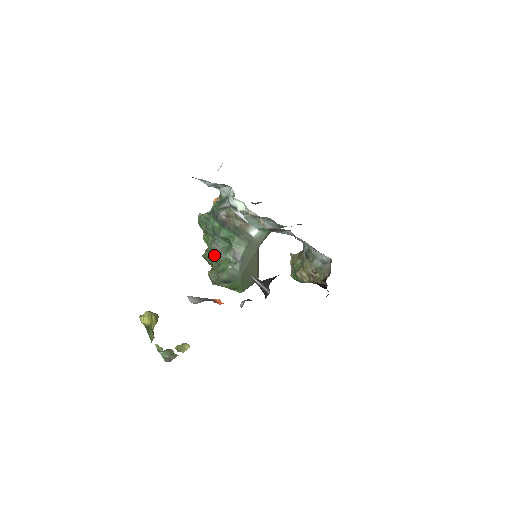
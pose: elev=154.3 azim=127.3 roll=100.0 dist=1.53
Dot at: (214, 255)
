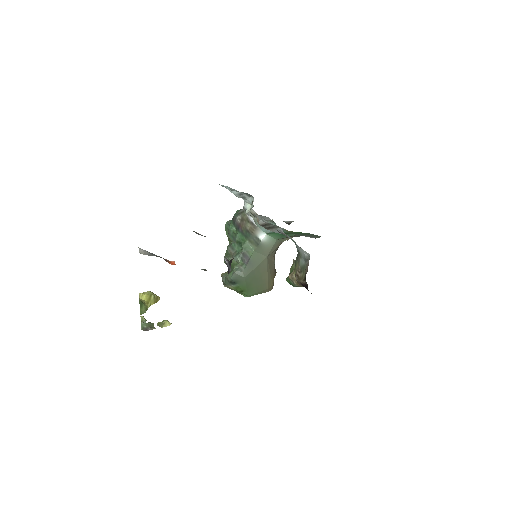
Dot at: (230, 259)
